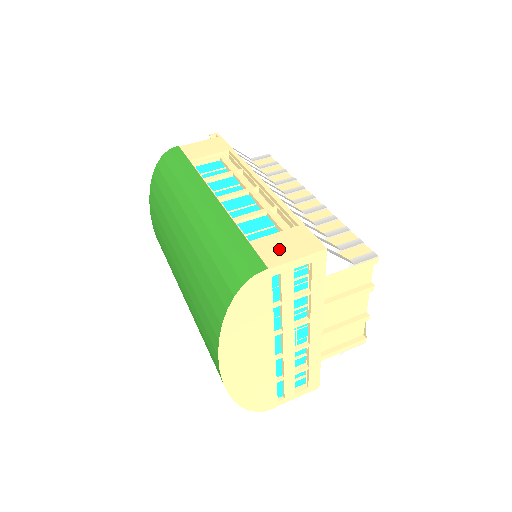
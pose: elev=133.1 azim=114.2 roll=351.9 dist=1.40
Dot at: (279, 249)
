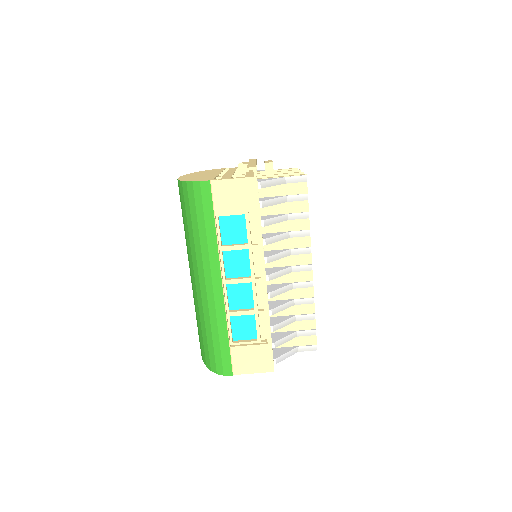
Dot at: (246, 361)
